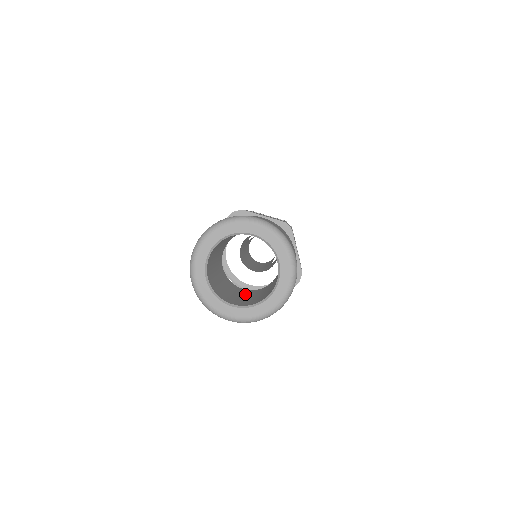
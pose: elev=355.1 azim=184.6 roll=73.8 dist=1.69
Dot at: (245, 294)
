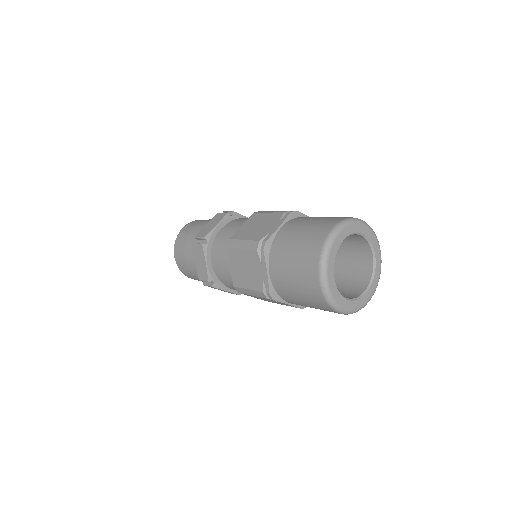
Dot at: occluded
